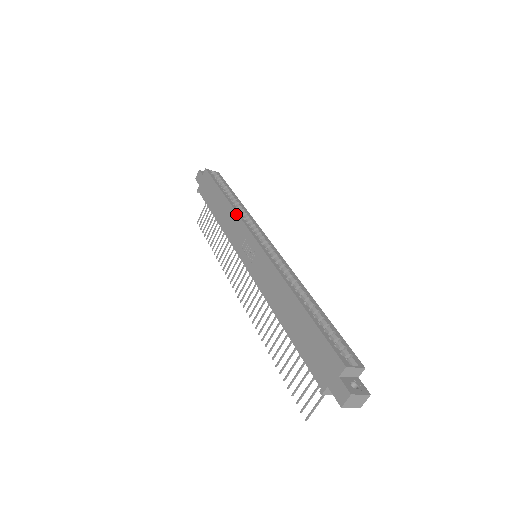
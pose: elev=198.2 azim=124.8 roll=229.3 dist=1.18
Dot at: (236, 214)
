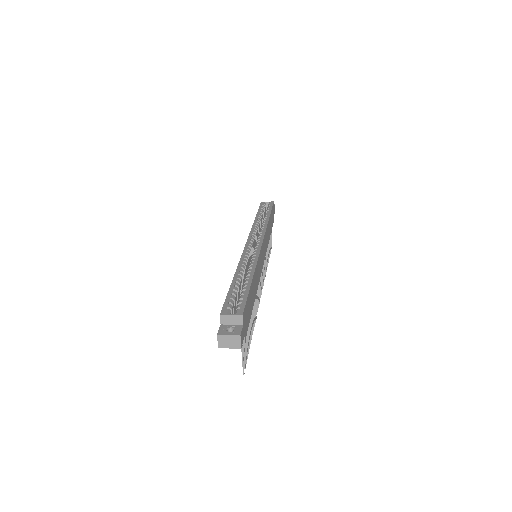
Dot at: (251, 228)
